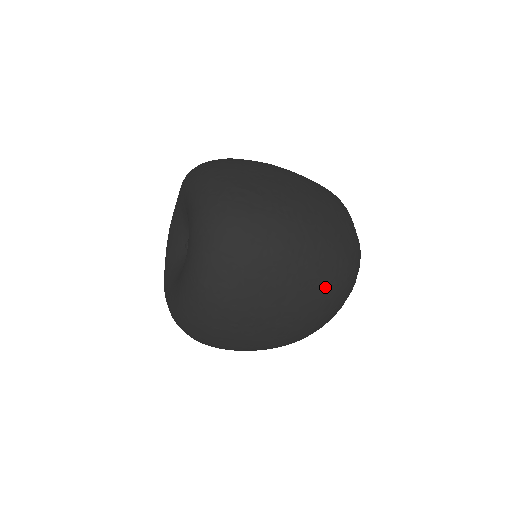
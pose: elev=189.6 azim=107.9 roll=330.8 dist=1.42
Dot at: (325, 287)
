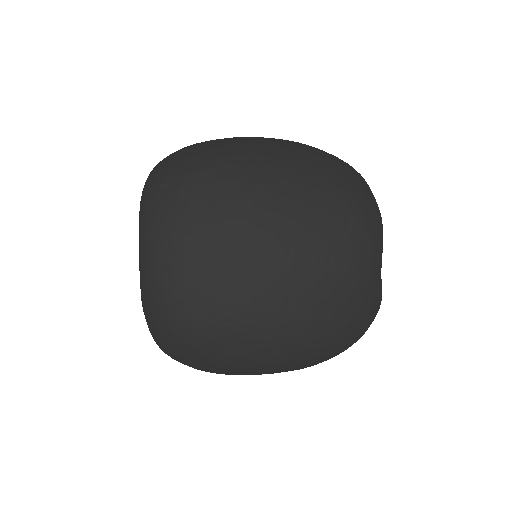
Dot at: (308, 365)
